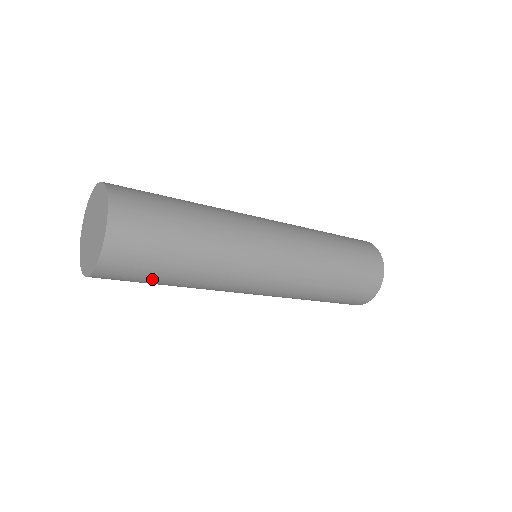
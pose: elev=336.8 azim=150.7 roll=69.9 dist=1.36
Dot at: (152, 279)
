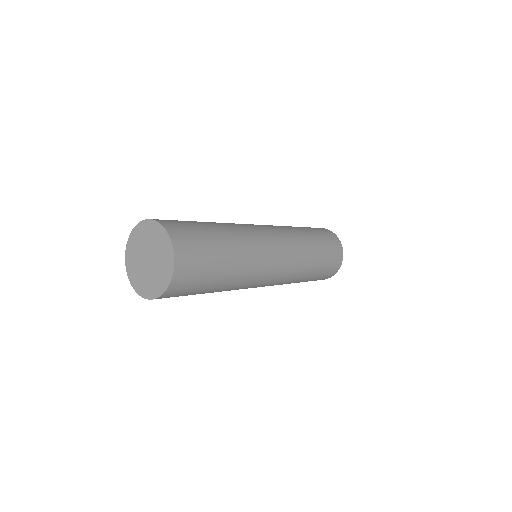
Dot at: (208, 281)
